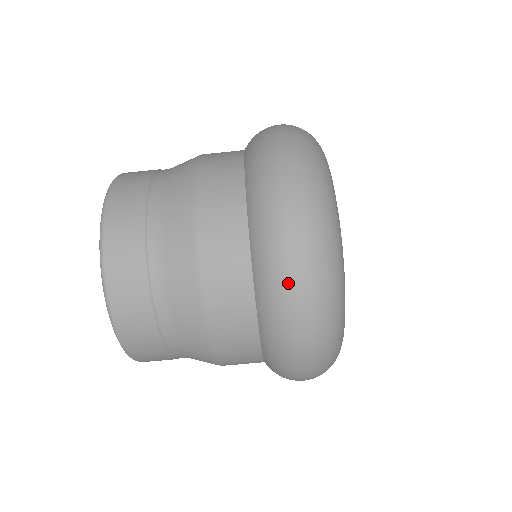
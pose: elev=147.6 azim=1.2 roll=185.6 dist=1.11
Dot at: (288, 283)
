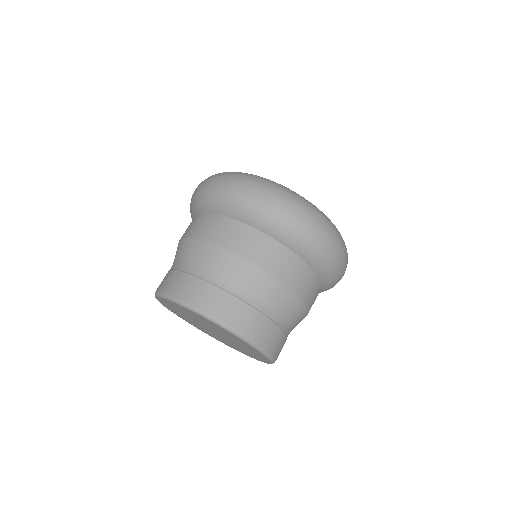
Dot at: (292, 219)
